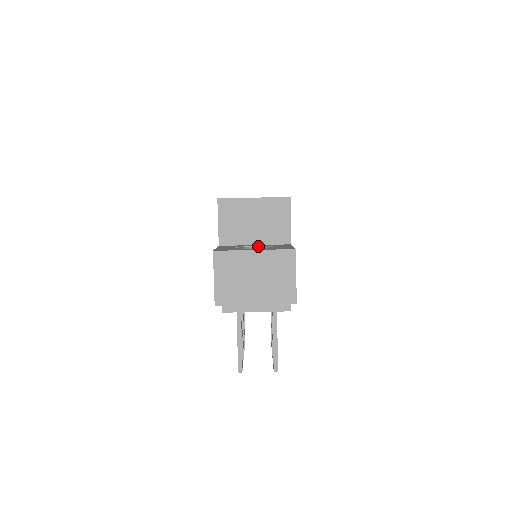
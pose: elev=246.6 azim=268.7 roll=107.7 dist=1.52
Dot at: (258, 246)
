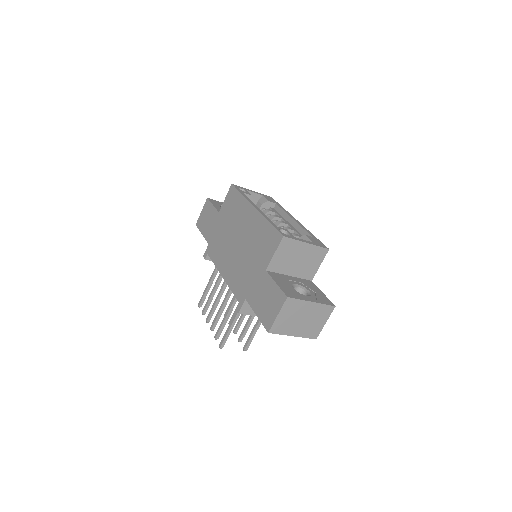
Dot at: (297, 282)
